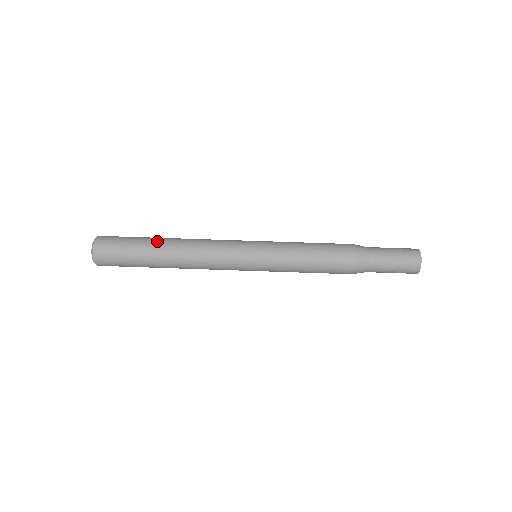
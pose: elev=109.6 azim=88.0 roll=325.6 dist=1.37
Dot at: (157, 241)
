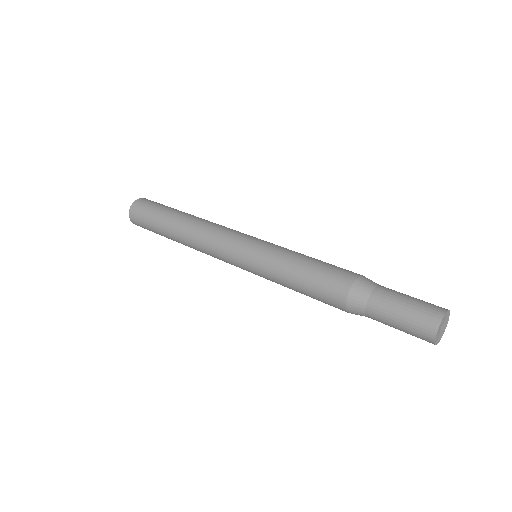
Dot at: (175, 214)
